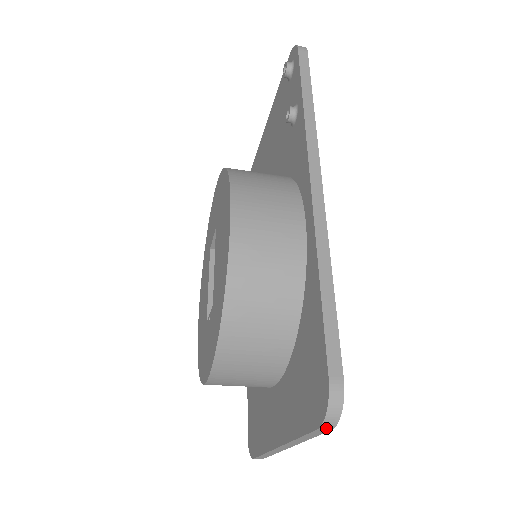
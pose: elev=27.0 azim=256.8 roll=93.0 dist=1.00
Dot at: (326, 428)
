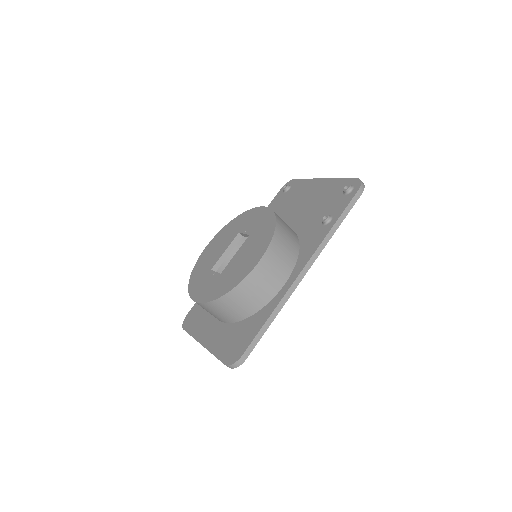
Dot at: (227, 366)
